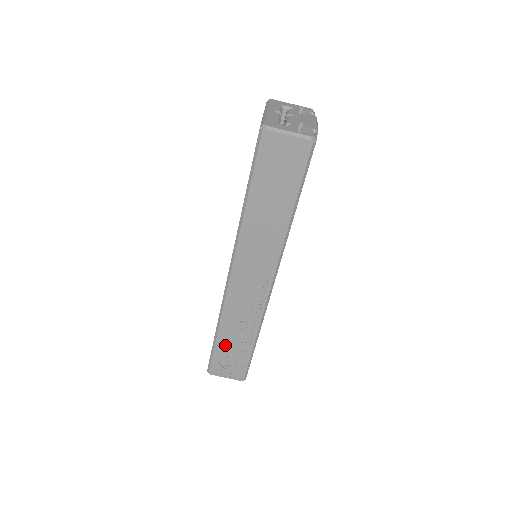
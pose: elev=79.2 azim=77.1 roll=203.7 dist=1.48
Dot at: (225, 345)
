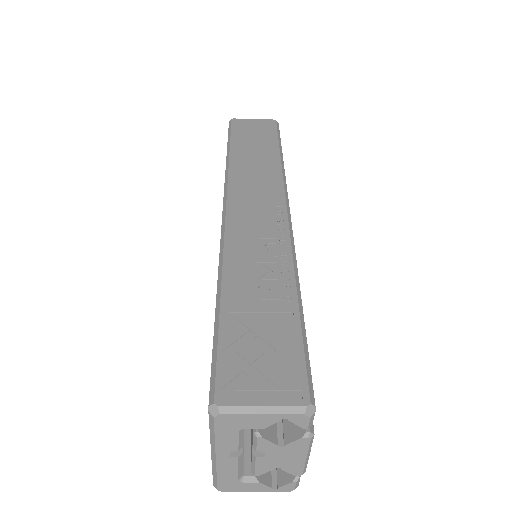
Dot at: occluded
